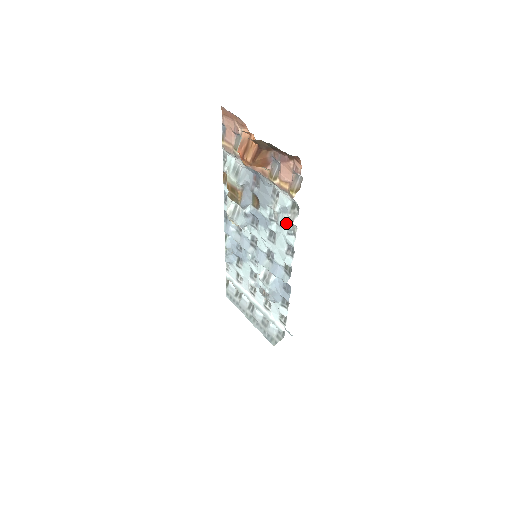
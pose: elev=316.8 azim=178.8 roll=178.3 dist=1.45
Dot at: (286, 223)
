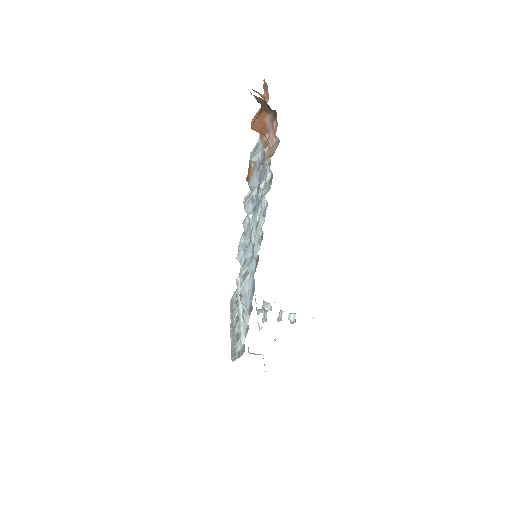
Dot at: (264, 202)
